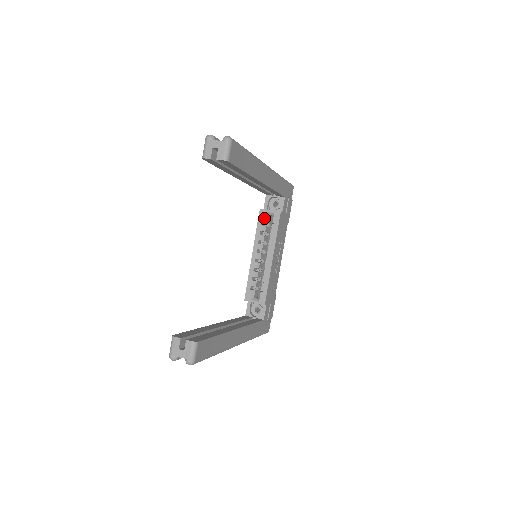
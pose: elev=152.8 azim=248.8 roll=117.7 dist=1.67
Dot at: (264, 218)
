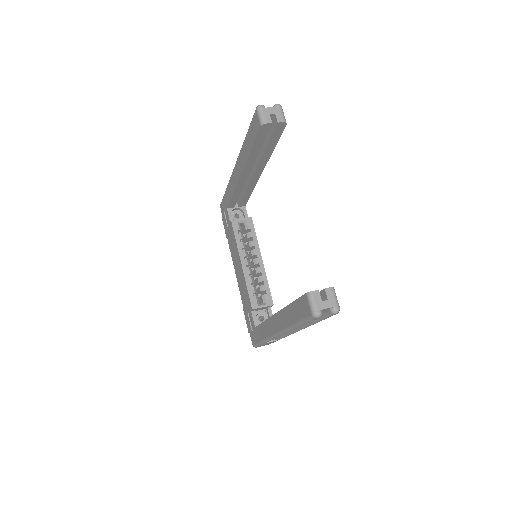
Dot at: (238, 227)
